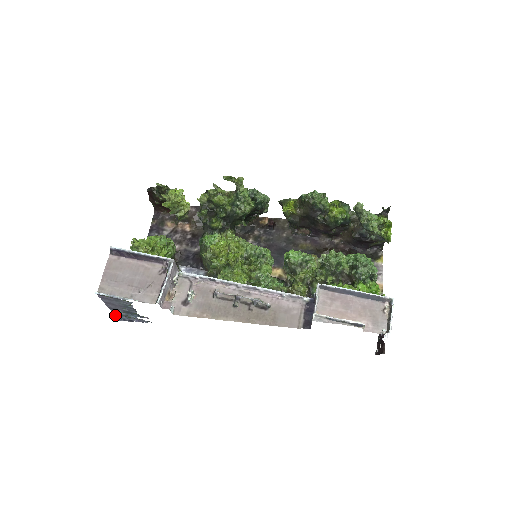
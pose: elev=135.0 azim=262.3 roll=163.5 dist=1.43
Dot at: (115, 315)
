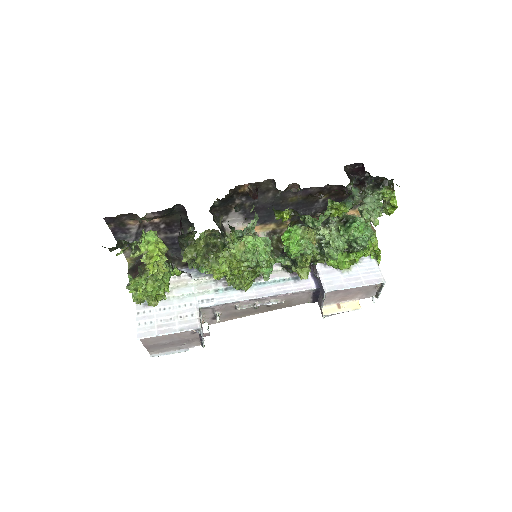
Dot at: occluded
